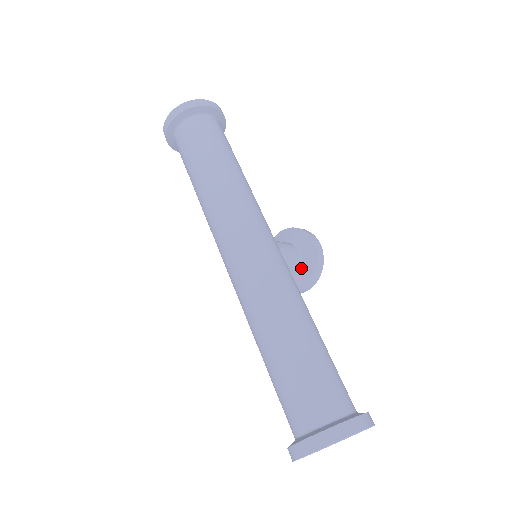
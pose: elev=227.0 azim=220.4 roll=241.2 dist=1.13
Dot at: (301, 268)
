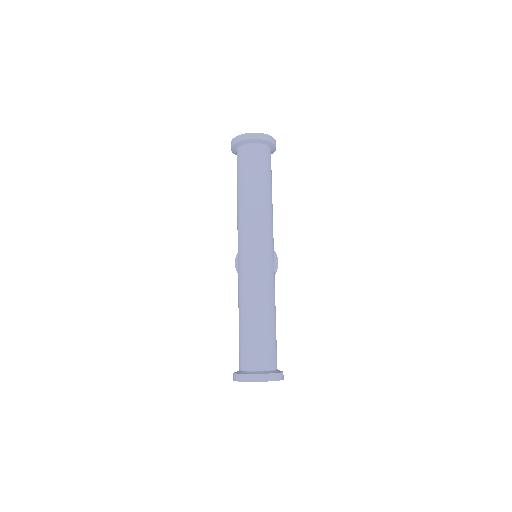
Dot at: occluded
